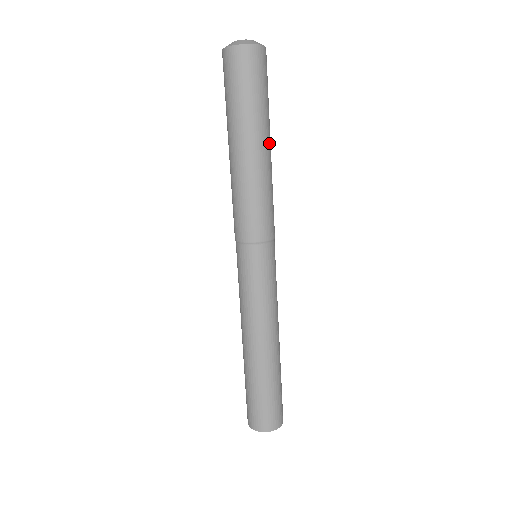
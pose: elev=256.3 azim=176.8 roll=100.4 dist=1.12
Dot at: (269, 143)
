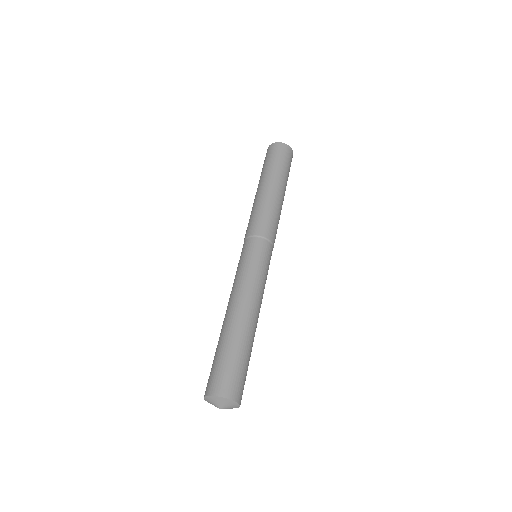
Dot at: (274, 184)
